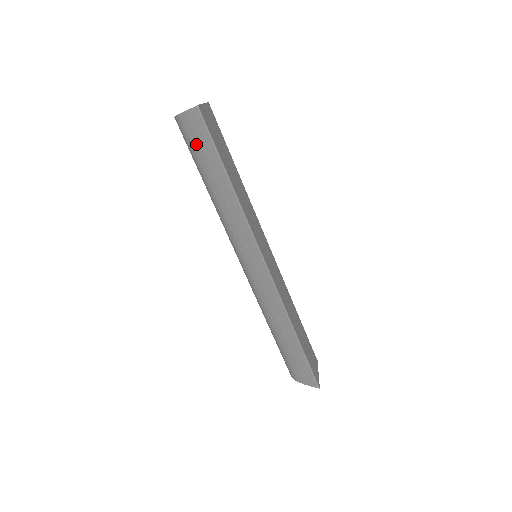
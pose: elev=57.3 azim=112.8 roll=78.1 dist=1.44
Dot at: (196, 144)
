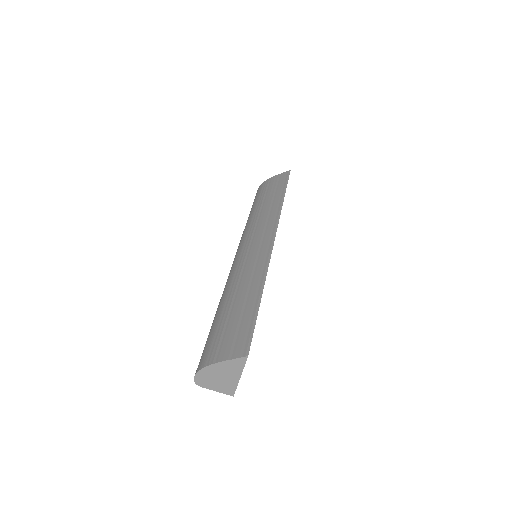
Dot at: (270, 187)
